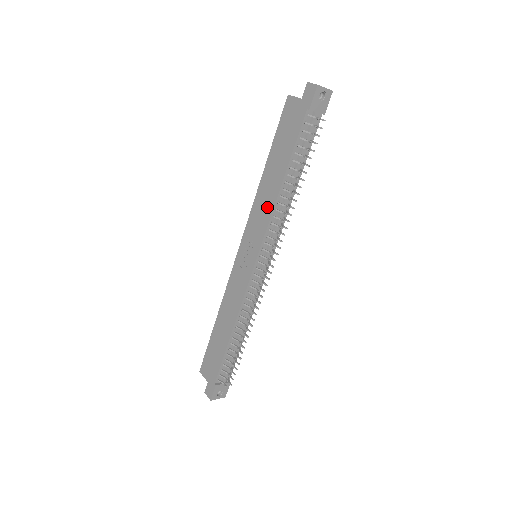
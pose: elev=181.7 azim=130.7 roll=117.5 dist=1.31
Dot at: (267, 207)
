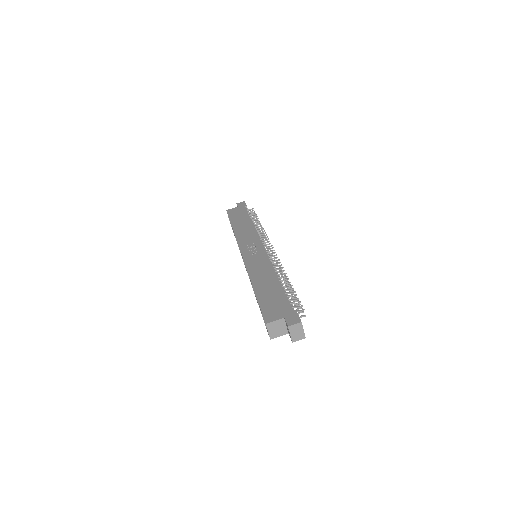
Dot at: (250, 231)
